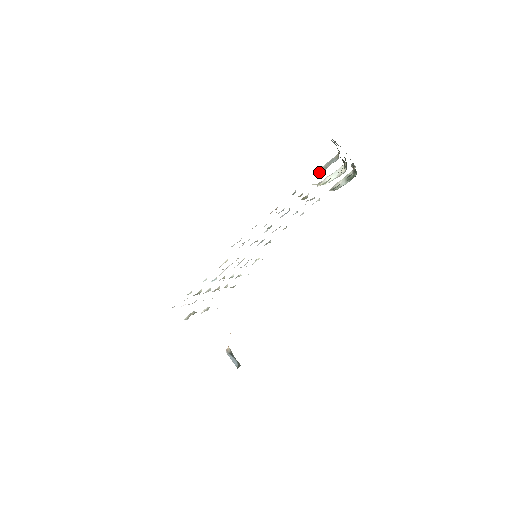
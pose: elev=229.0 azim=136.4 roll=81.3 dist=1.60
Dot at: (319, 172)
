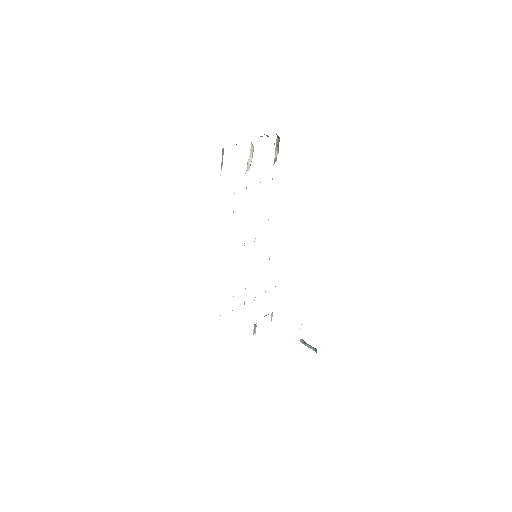
Dot at: (221, 170)
